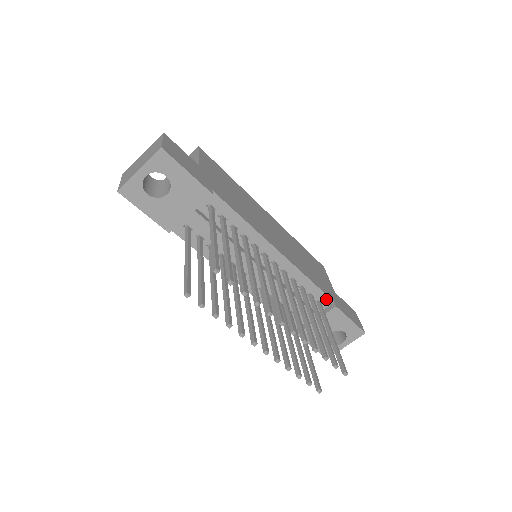
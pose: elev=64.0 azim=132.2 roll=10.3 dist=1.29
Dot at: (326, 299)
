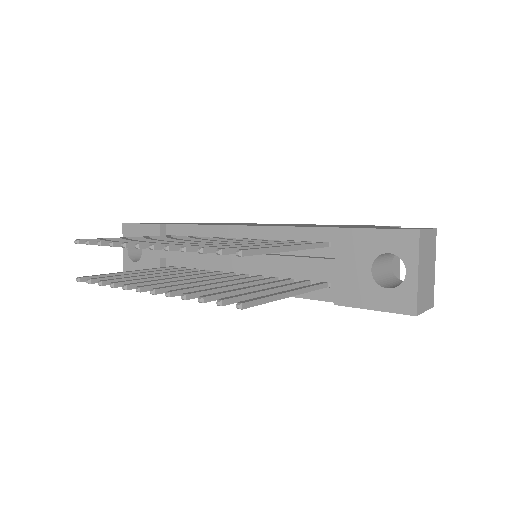
Dot at: (328, 233)
